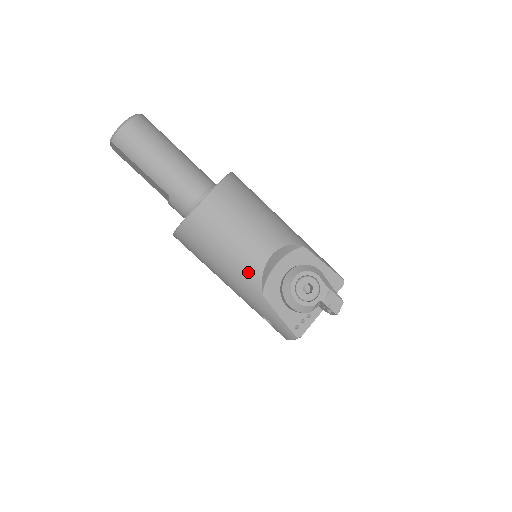
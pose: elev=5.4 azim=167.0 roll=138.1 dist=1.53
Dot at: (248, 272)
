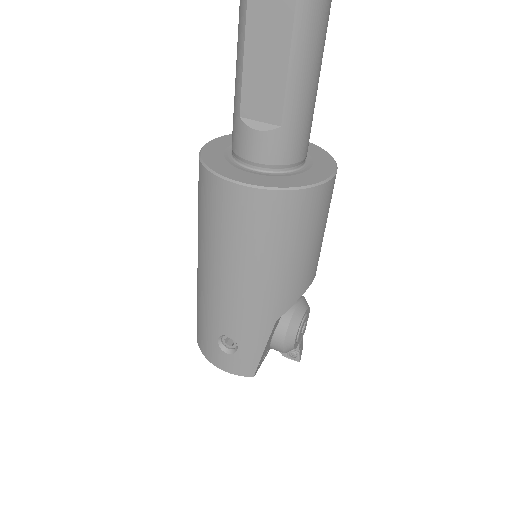
Dot at: (290, 292)
